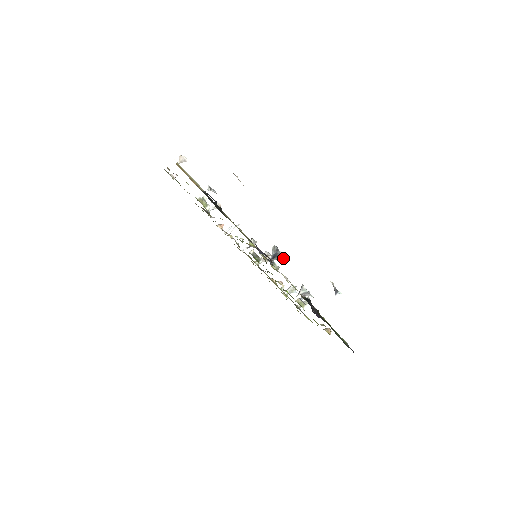
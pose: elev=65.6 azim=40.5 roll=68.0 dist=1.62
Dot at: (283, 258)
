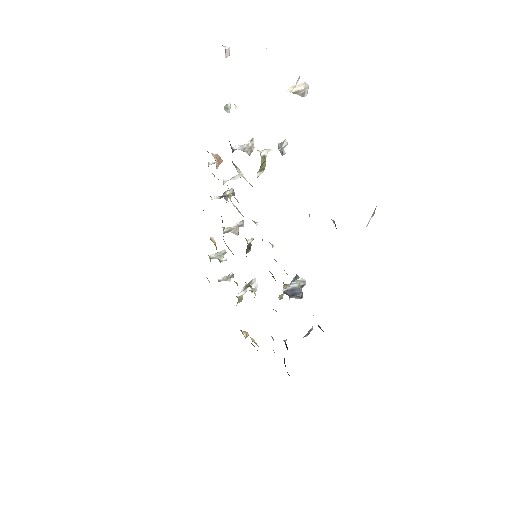
Dot at: occluded
